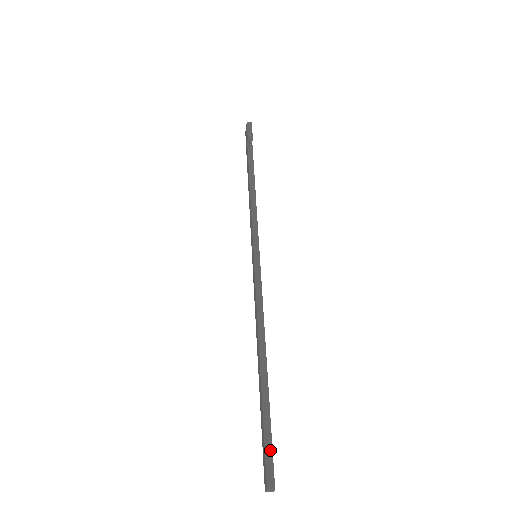
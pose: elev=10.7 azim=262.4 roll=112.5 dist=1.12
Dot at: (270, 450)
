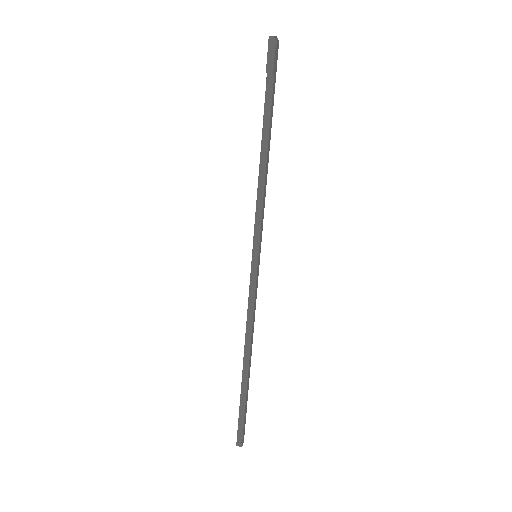
Dot at: (242, 424)
